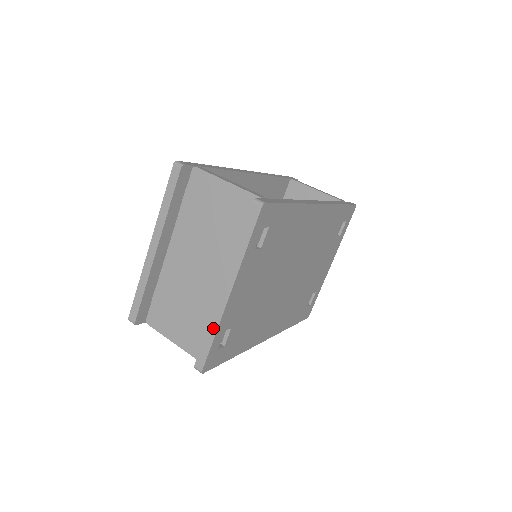
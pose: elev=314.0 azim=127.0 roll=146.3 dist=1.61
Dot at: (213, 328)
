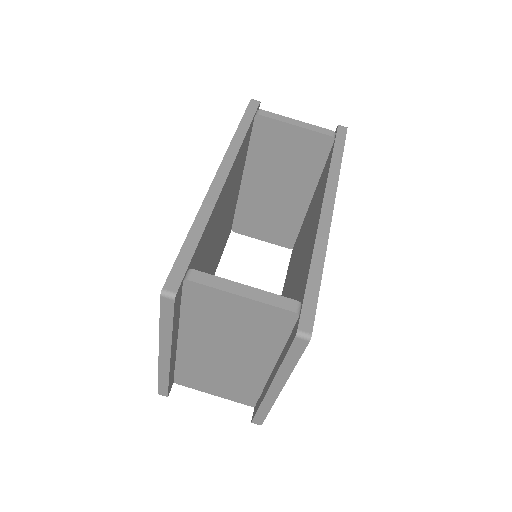
Dot at: (266, 407)
